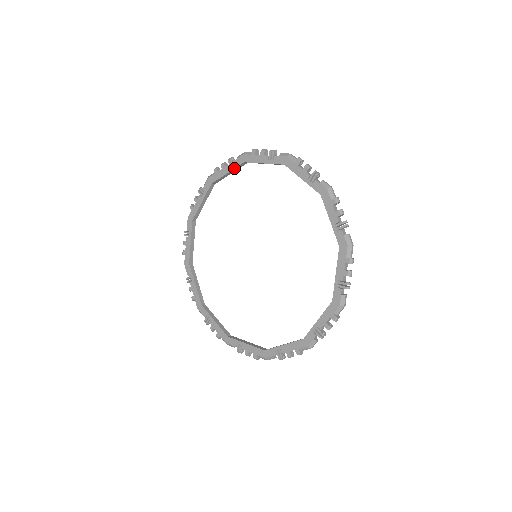
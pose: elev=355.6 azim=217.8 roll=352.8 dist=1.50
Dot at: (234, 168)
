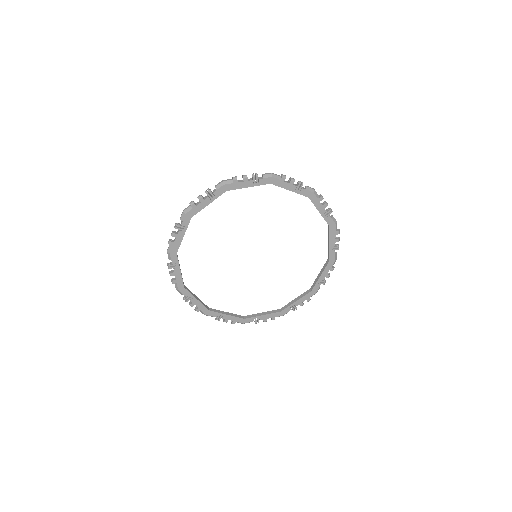
Dot at: (299, 193)
